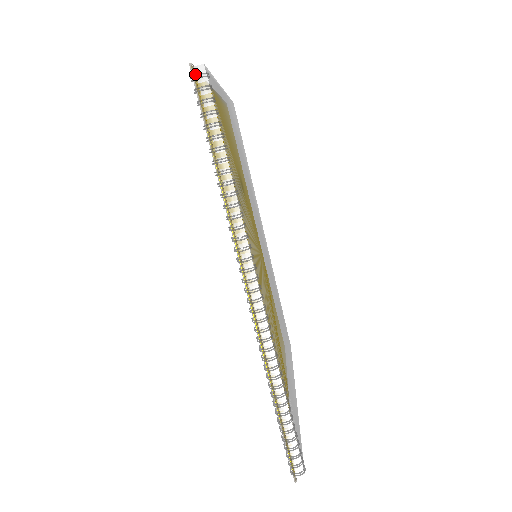
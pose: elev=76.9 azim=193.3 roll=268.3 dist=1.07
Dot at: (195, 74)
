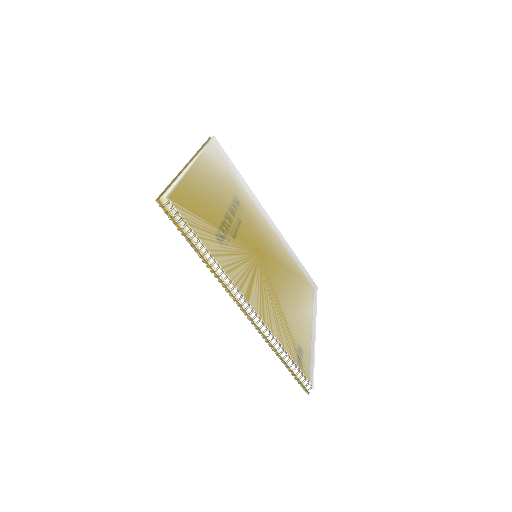
Dot at: (161, 203)
